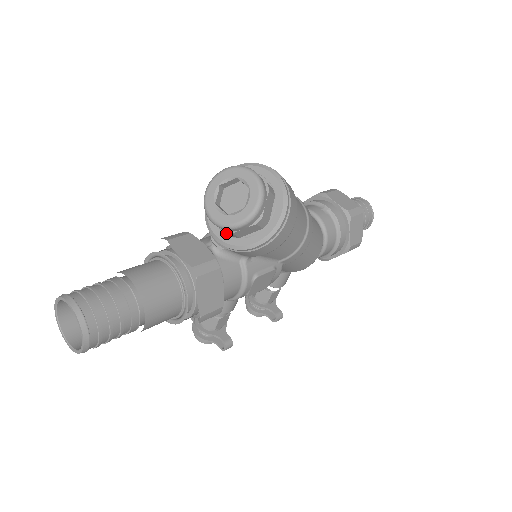
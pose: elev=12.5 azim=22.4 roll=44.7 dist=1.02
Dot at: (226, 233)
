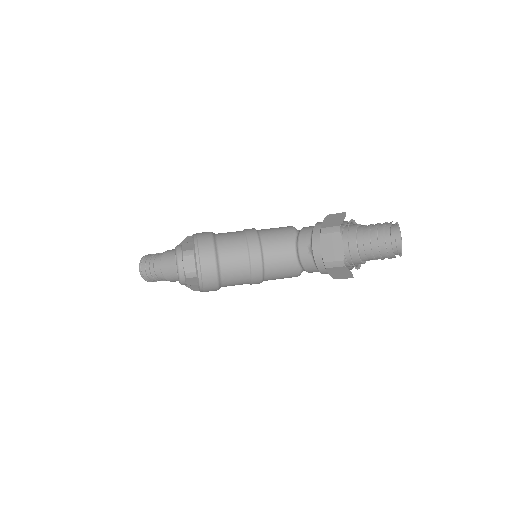
Dot at: occluded
